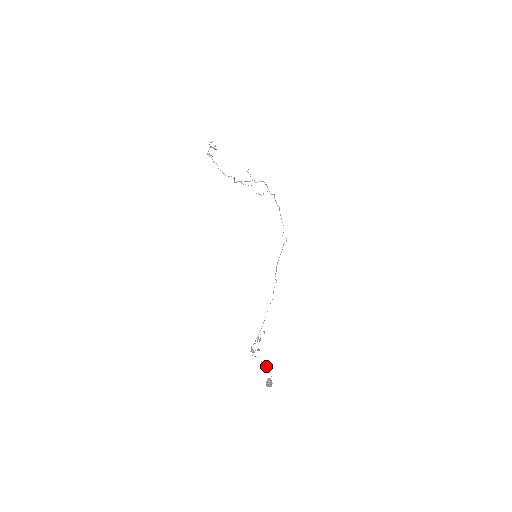
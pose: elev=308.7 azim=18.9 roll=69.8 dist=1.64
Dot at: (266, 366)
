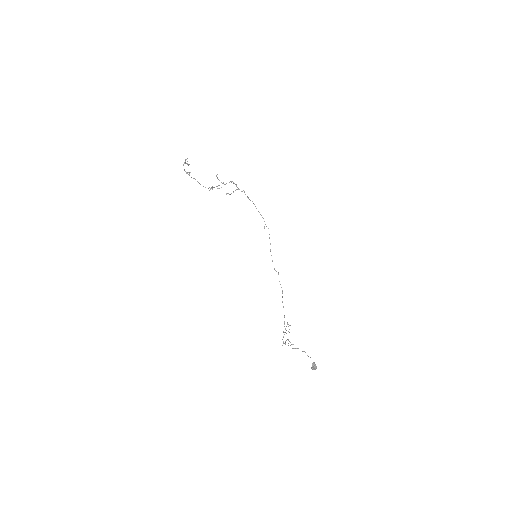
Dot at: occluded
